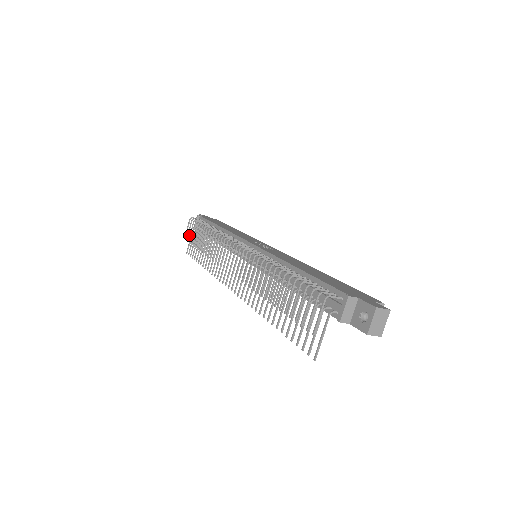
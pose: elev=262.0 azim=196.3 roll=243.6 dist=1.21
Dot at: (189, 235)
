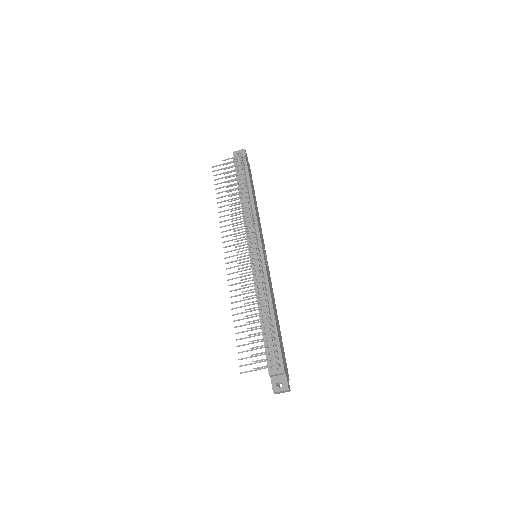
Dot at: (229, 167)
